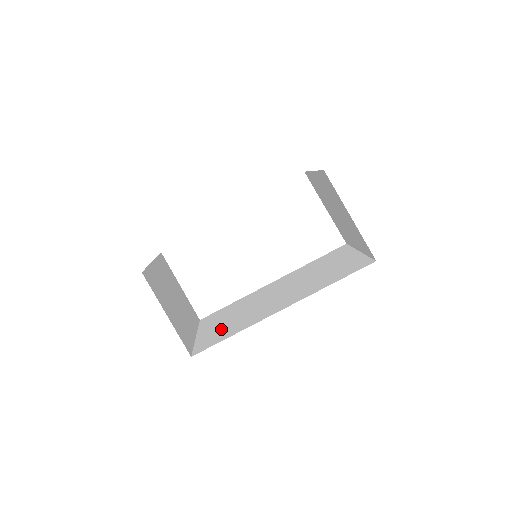
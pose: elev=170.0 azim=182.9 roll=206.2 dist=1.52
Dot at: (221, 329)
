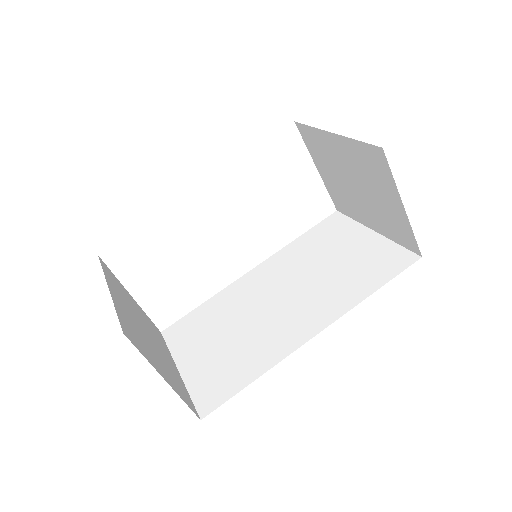
Dot at: (221, 362)
